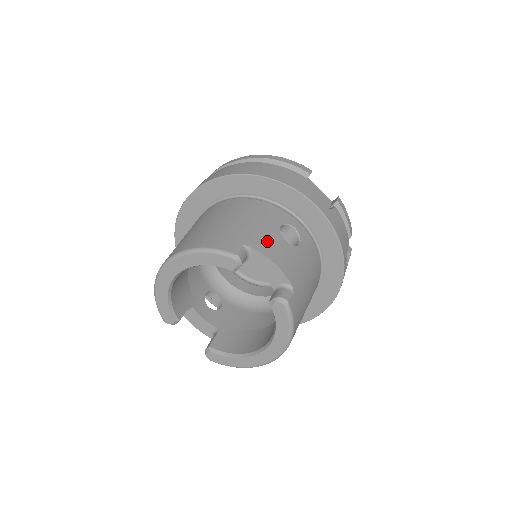
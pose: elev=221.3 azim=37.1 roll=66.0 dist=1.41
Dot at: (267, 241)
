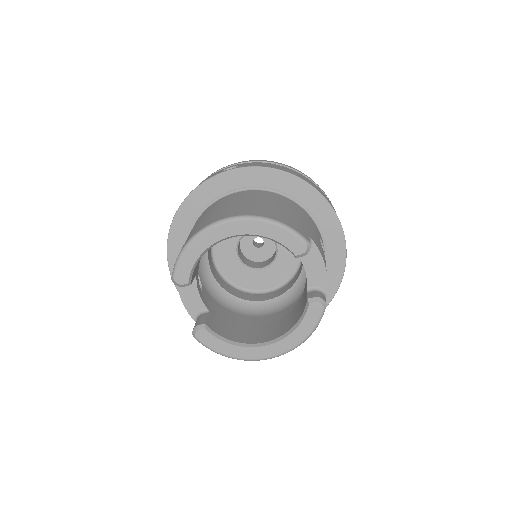
Dot at: (319, 244)
